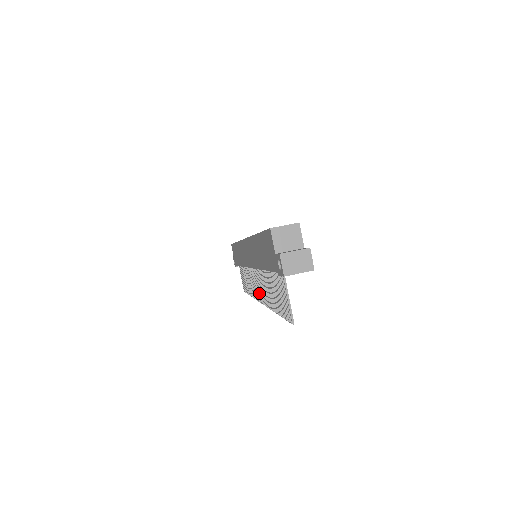
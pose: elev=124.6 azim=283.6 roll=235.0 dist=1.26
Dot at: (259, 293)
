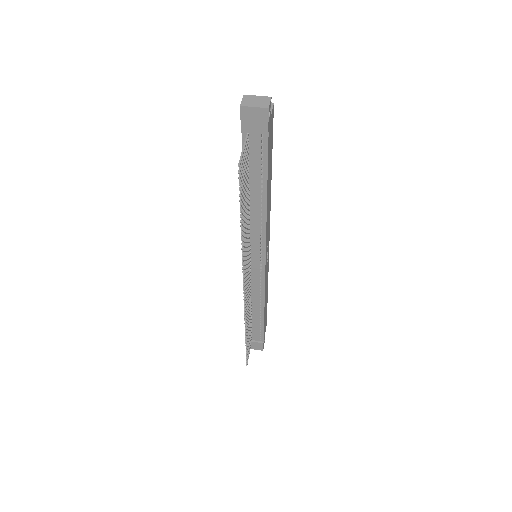
Dot at: (245, 281)
